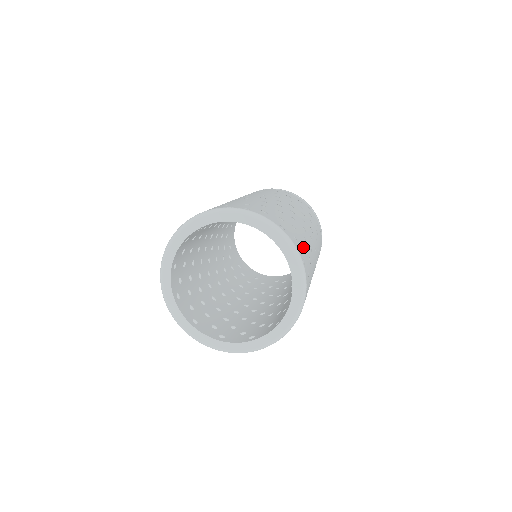
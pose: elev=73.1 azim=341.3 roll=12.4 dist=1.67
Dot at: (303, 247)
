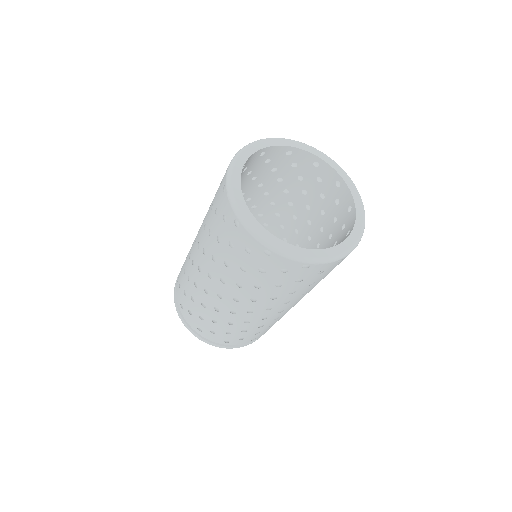
Dot at: occluded
